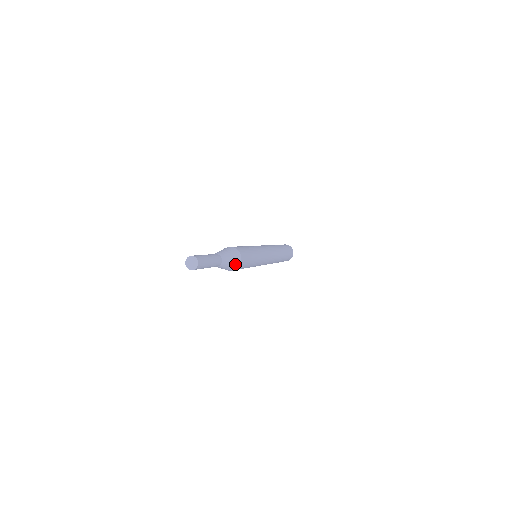
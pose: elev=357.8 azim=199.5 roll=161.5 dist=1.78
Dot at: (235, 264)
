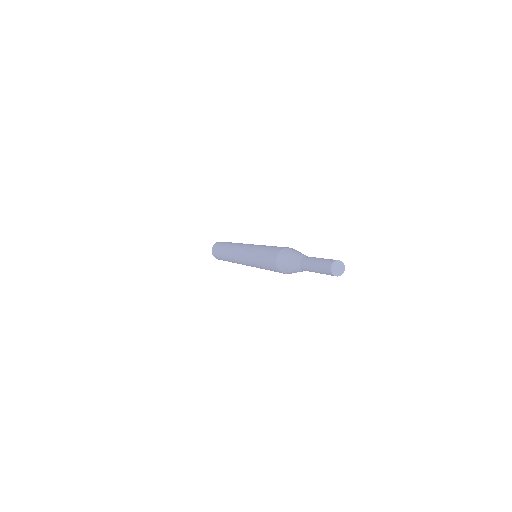
Dot at: occluded
